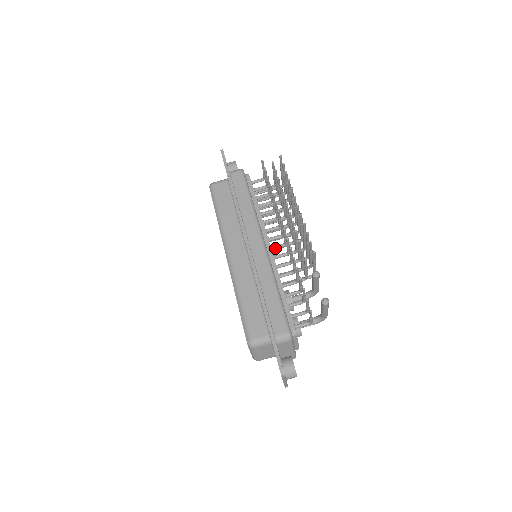
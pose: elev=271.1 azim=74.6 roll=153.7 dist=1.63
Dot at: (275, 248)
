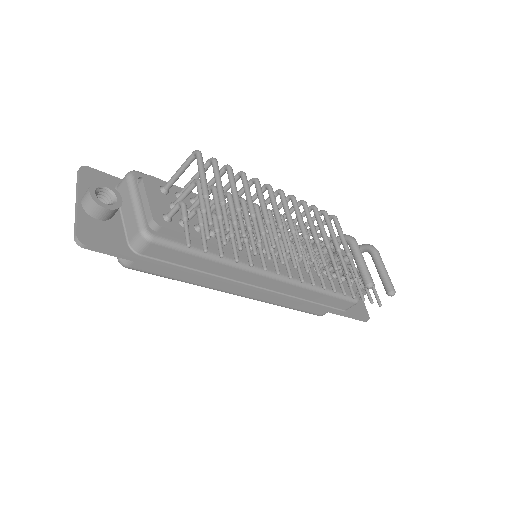
Dot at: occluded
